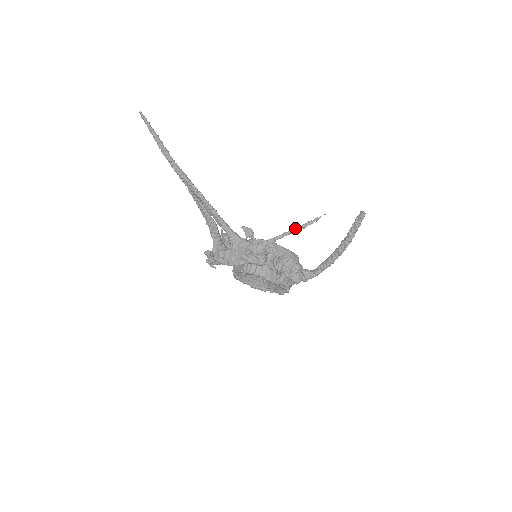
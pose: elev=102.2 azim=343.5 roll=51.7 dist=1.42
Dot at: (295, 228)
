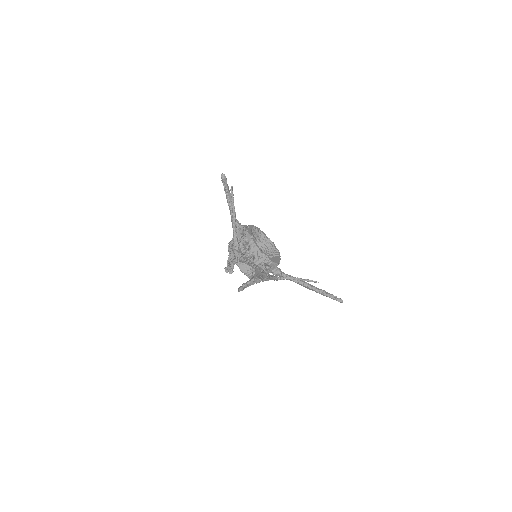
Dot at: occluded
